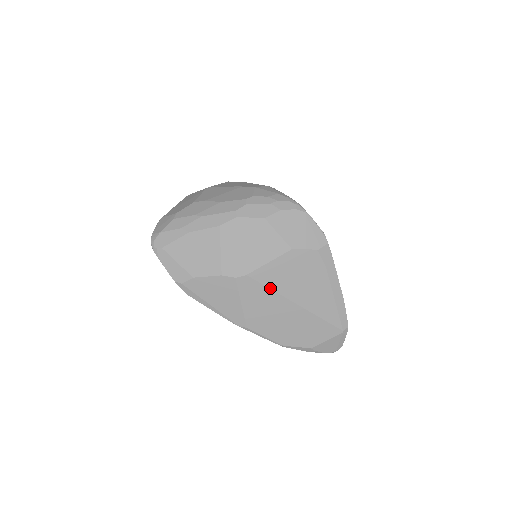
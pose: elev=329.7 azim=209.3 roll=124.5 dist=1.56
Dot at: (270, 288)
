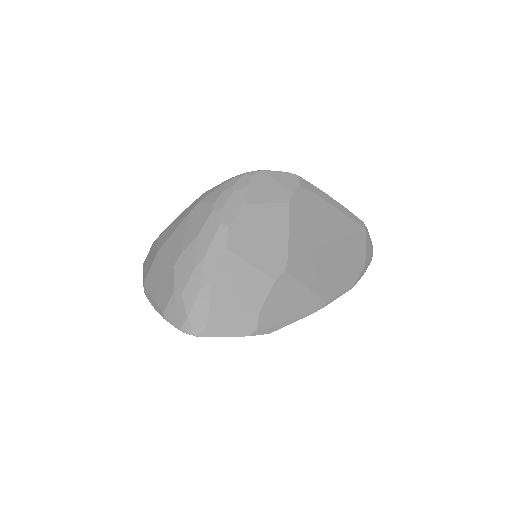
Dot at: (308, 250)
